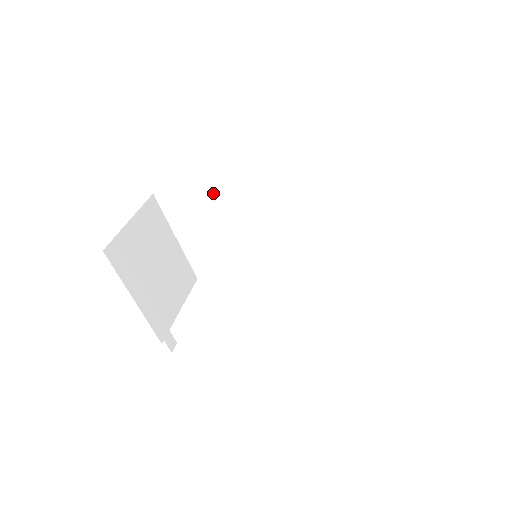
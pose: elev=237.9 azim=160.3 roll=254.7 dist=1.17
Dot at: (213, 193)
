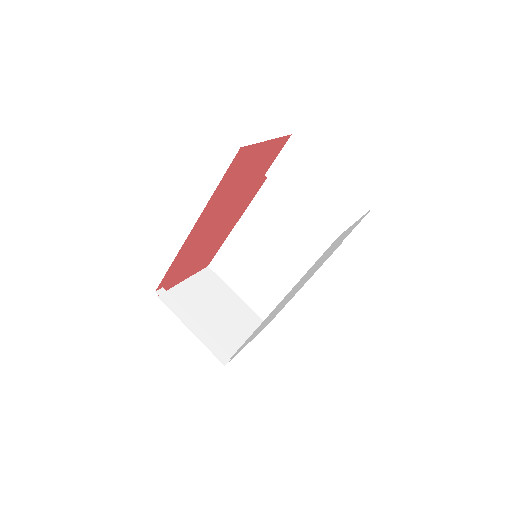
Dot at: (237, 241)
